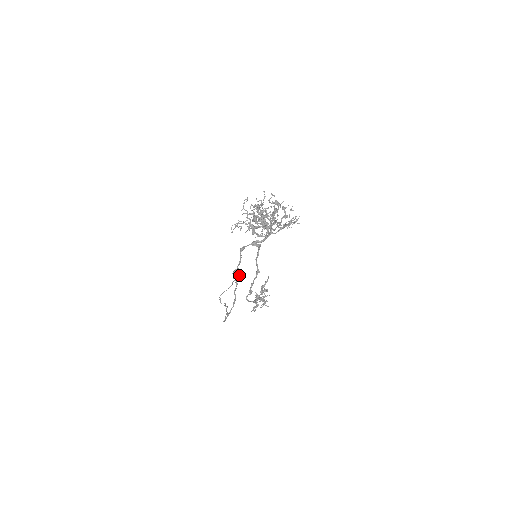
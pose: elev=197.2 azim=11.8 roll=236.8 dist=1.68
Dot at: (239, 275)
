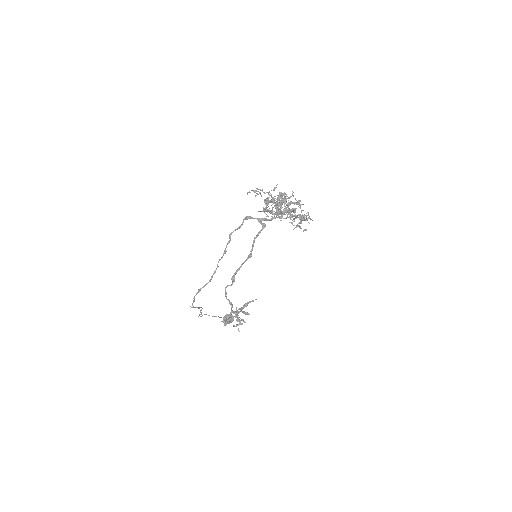
Dot at: (229, 321)
